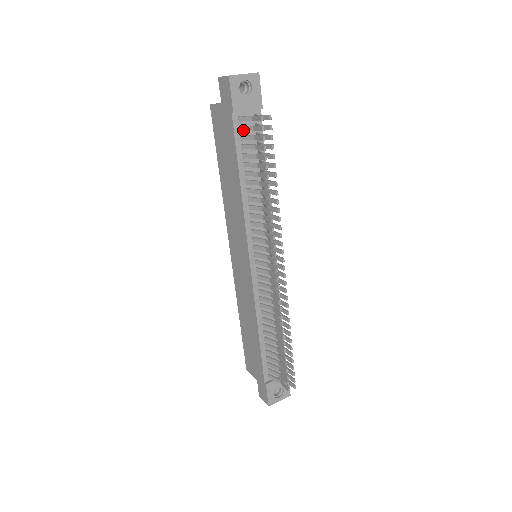
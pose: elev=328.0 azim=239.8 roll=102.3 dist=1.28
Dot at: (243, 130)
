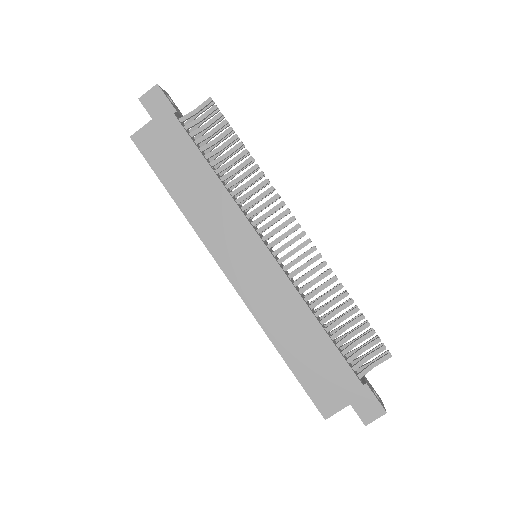
Dot at: (190, 127)
